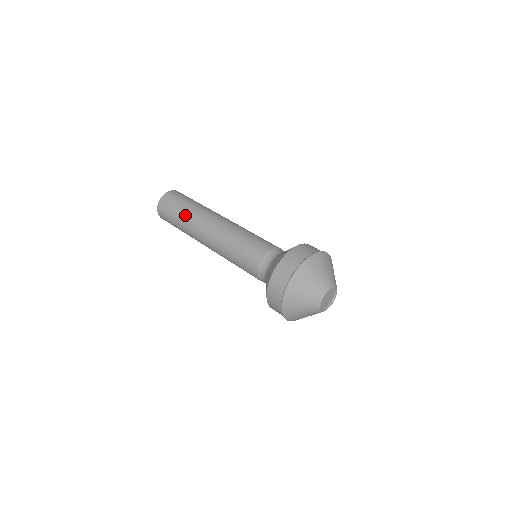
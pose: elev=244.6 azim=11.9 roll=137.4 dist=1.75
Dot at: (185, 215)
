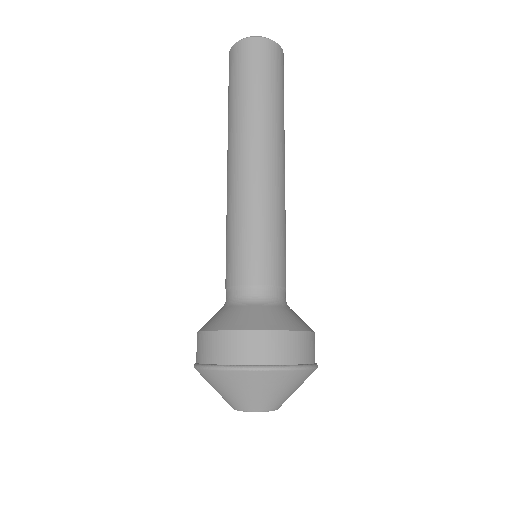
Dot at: (240, 104)
